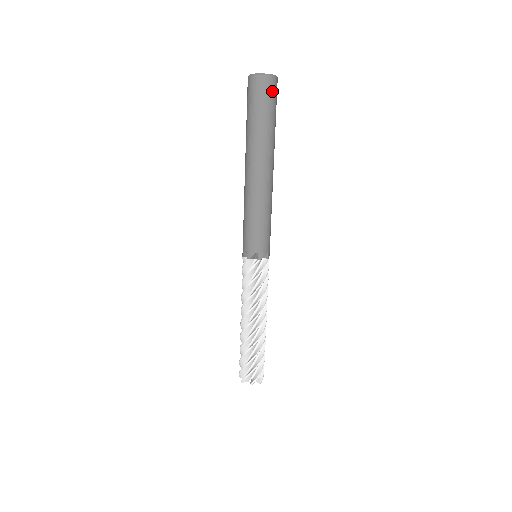
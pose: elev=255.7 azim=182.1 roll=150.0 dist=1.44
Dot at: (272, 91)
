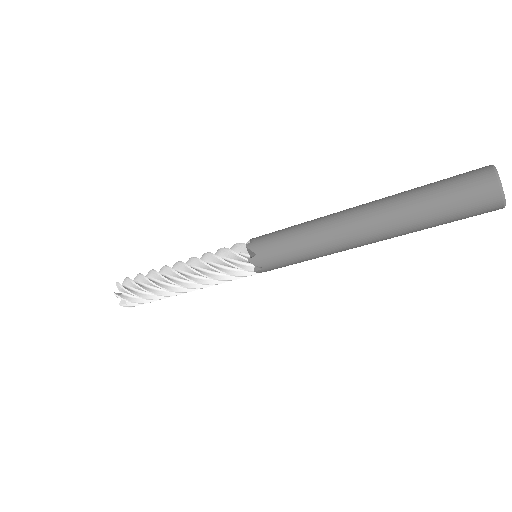
Dot at: occluded
